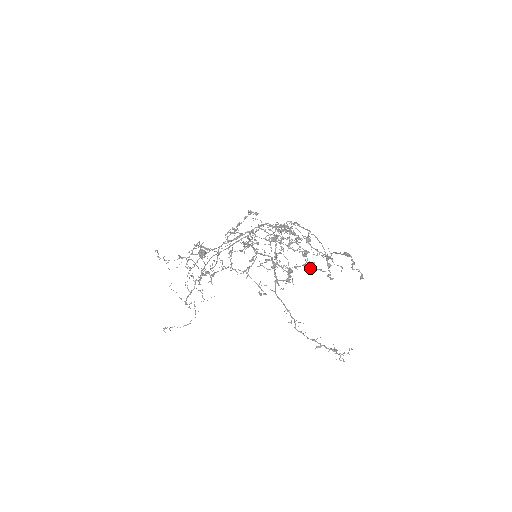
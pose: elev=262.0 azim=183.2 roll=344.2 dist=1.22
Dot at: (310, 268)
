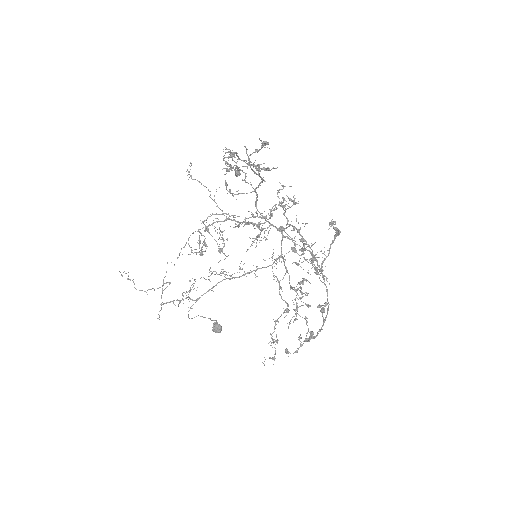
Dot at: occluded
